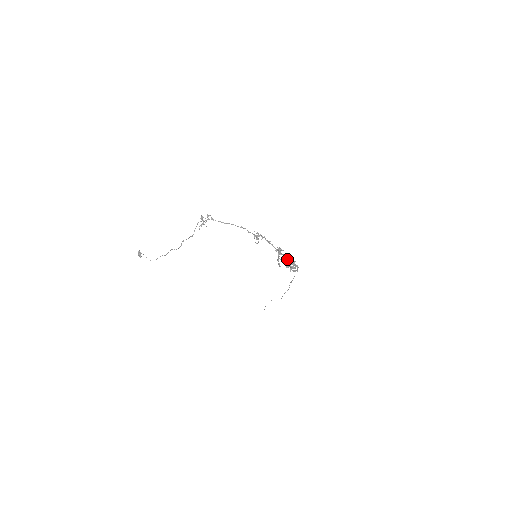
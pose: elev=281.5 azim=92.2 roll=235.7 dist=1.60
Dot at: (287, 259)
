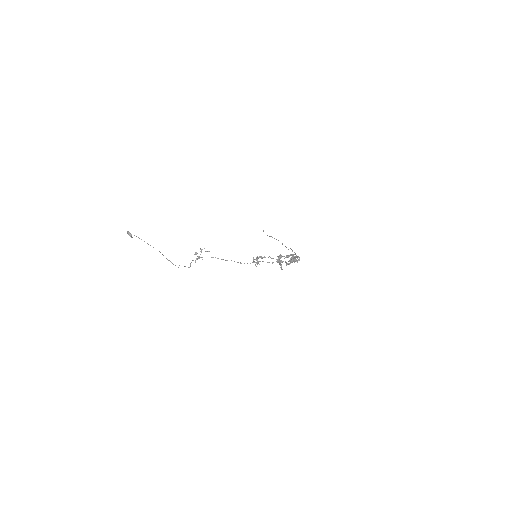
Dot at: occluded
